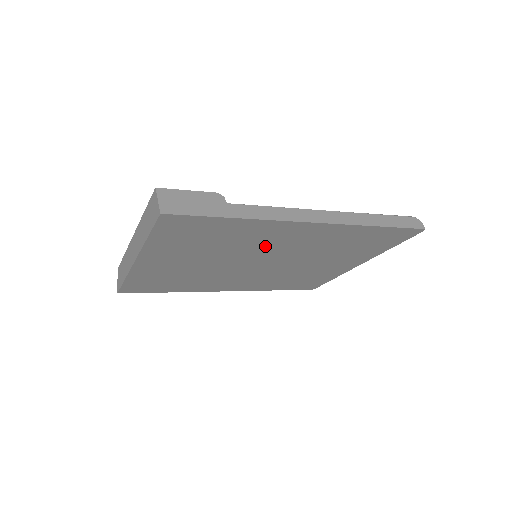
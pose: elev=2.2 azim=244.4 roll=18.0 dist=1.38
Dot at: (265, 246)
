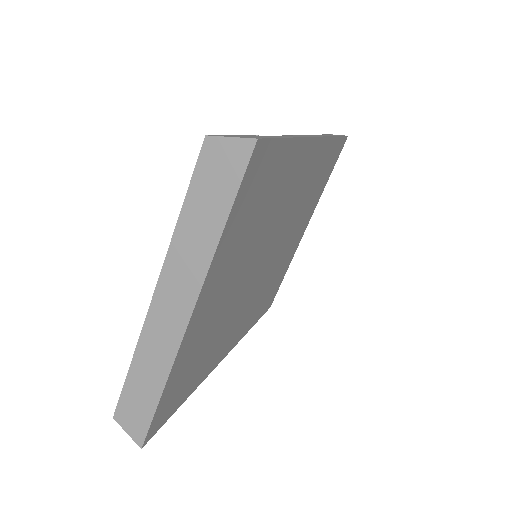
Dot at: (282, 210)
